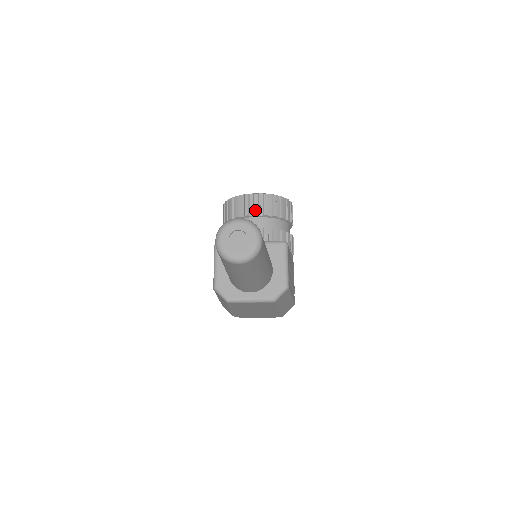
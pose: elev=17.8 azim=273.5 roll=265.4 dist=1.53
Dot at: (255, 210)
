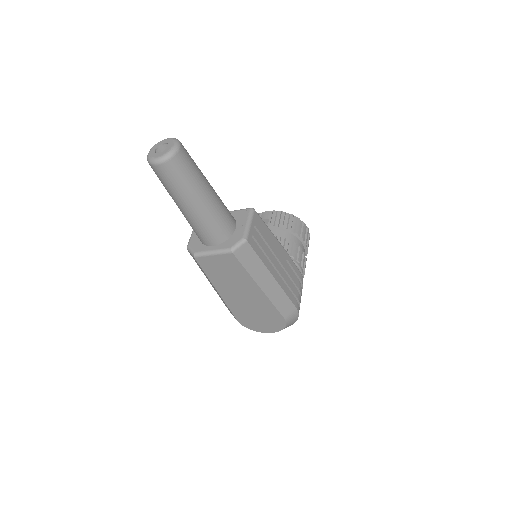
Dot at: occluded
